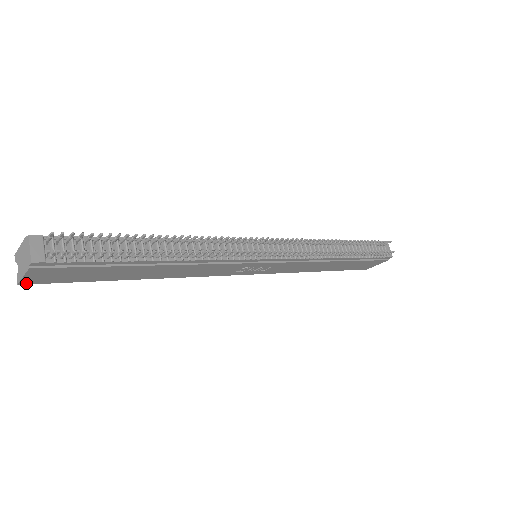
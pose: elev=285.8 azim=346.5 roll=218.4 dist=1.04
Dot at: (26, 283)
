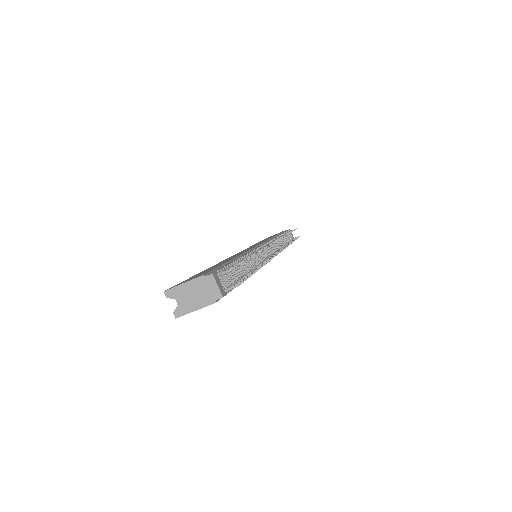
Dot at: (181, 315)
